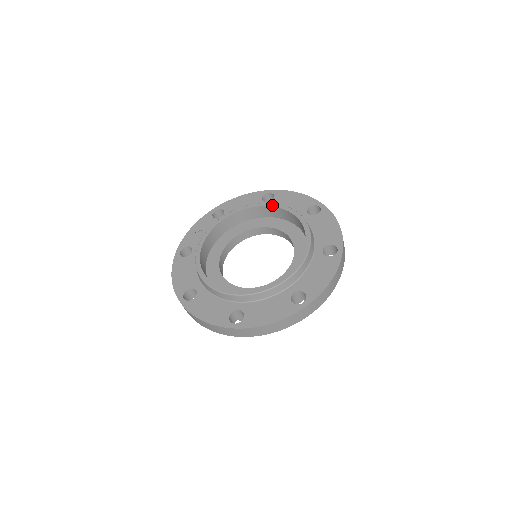
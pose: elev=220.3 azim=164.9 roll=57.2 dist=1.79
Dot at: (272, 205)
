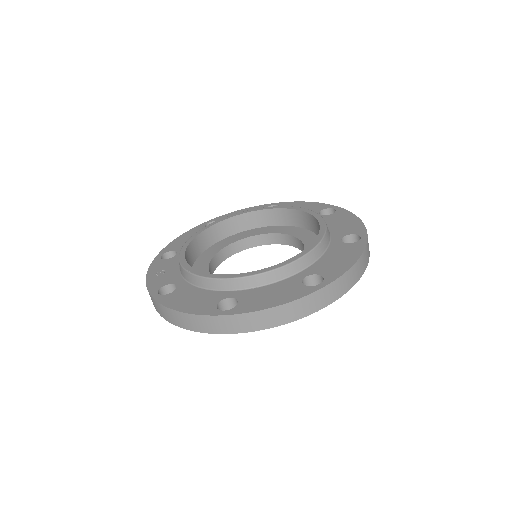
Dot at: (230, 216)
